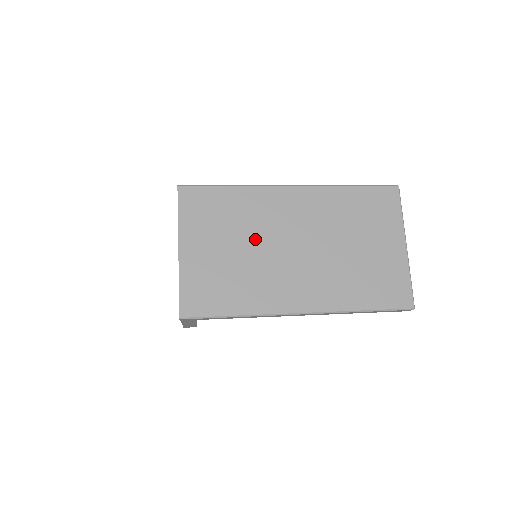
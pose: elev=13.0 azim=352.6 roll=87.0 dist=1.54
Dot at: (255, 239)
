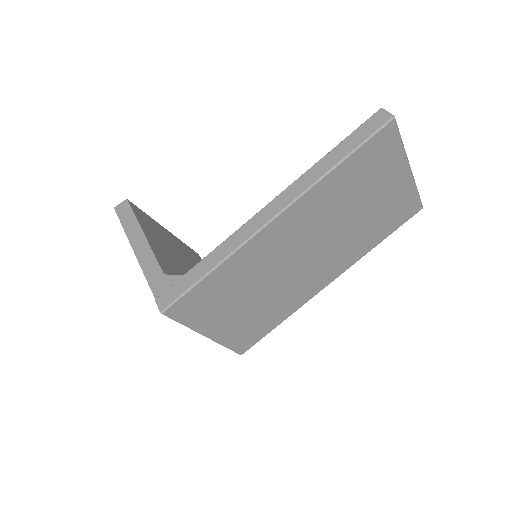
Dot at: (265, 281)
